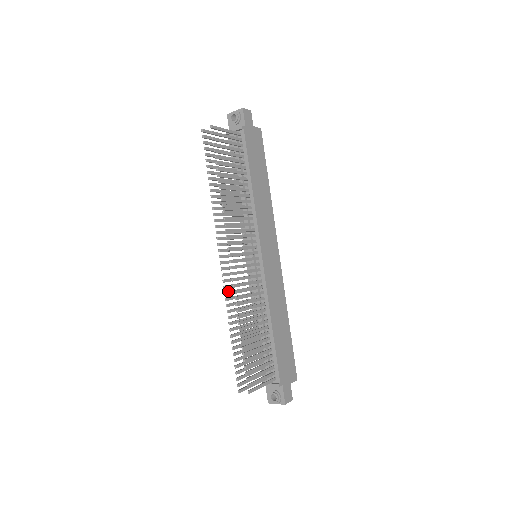
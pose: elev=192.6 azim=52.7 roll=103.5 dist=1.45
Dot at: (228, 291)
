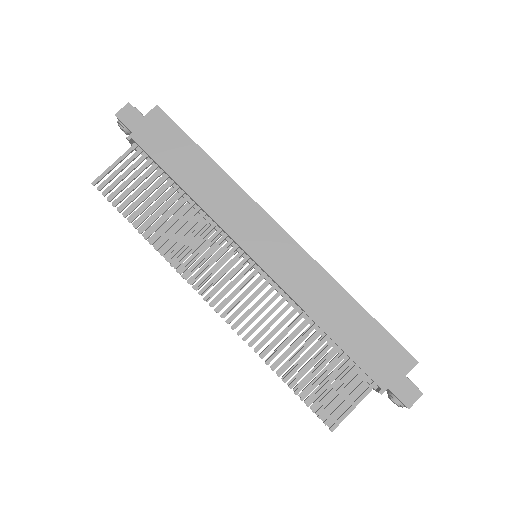
Dot at: occluded
